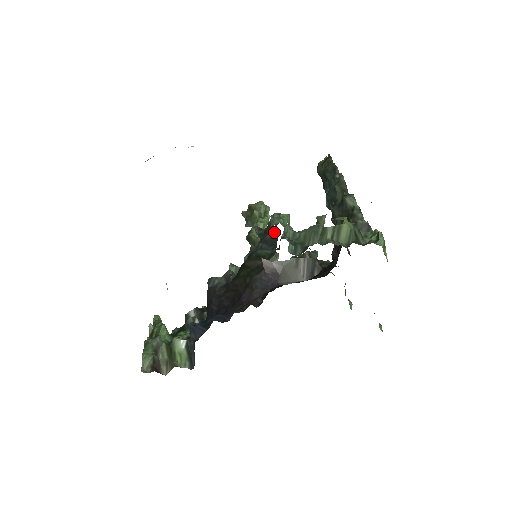
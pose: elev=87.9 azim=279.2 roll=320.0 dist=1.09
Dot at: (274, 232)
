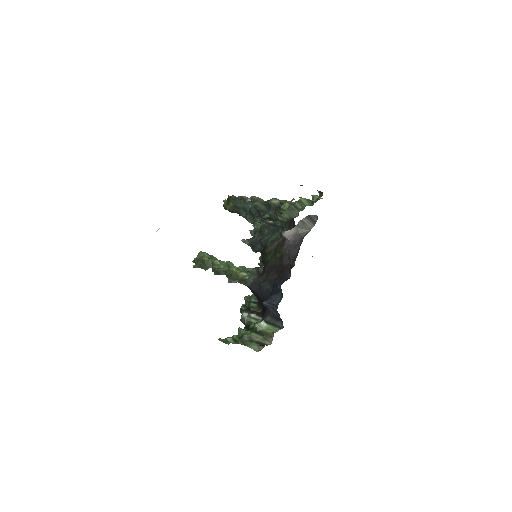
Dot at: (273, 222)
